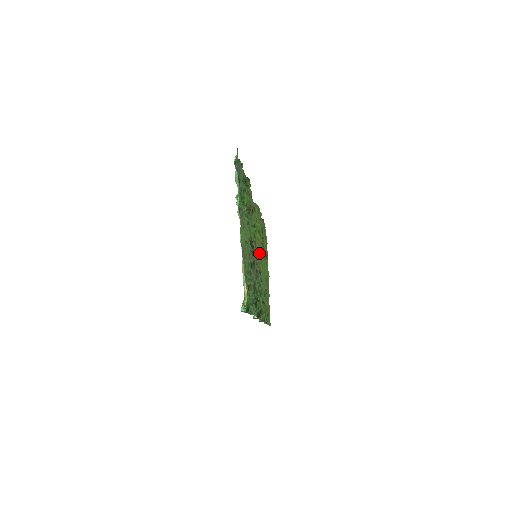
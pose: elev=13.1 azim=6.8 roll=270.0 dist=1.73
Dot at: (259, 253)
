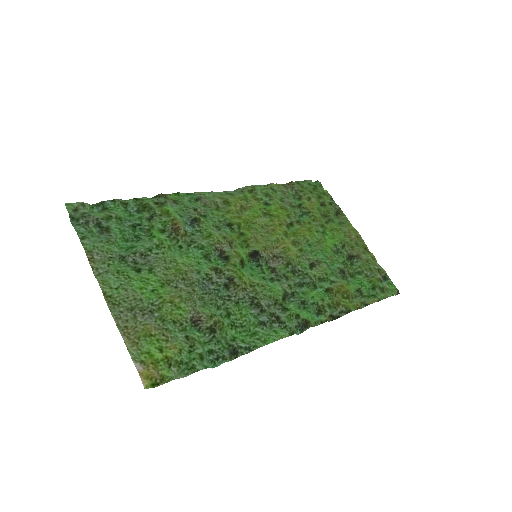
Dot at: (273, 242)
